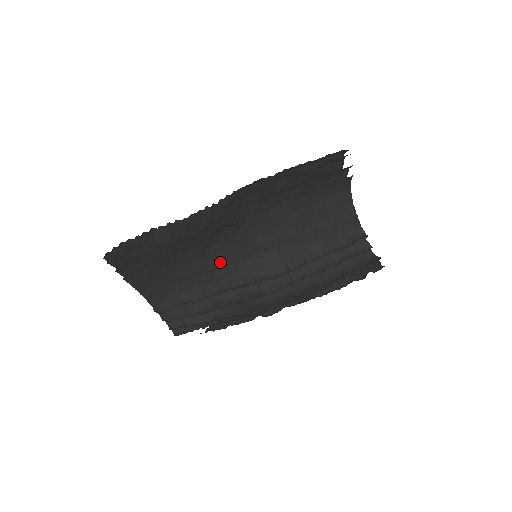
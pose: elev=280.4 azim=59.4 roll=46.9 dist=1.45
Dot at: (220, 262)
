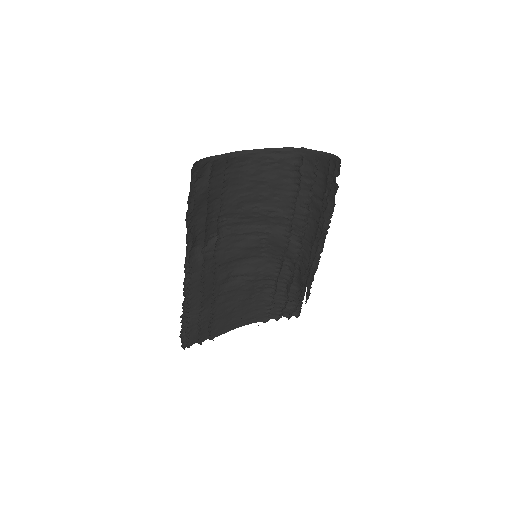
Dot at: (250, 274)
